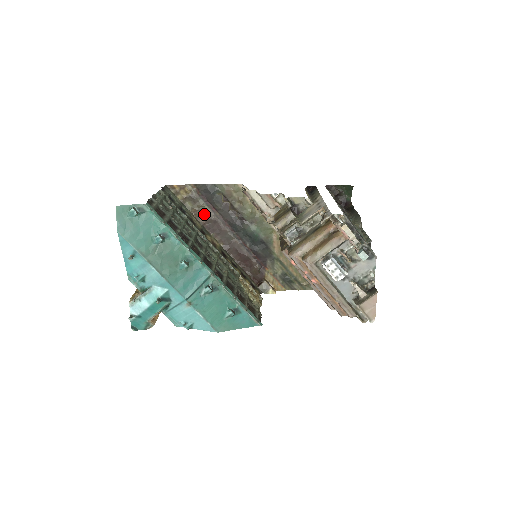
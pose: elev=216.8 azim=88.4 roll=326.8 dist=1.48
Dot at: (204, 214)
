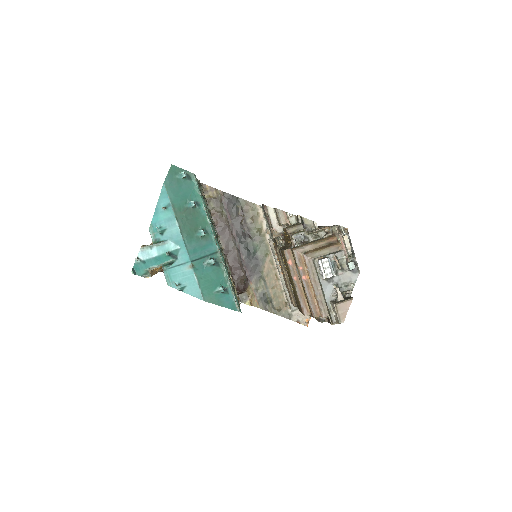
Dot at: (220, 217)
